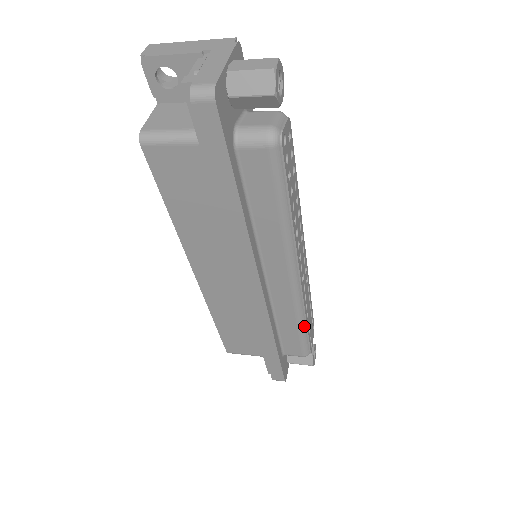
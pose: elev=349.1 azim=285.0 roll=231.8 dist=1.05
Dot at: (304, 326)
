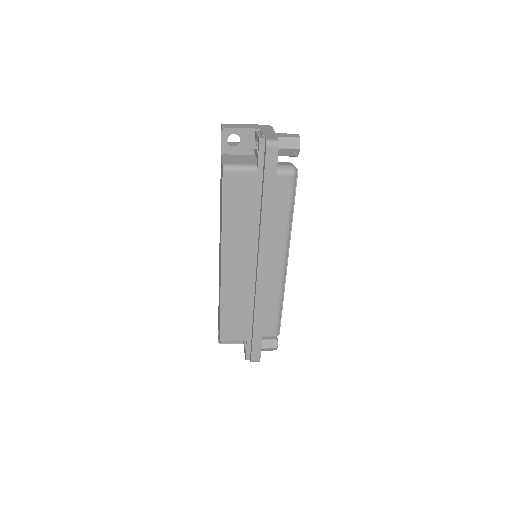
Dot at: (281, 307)
